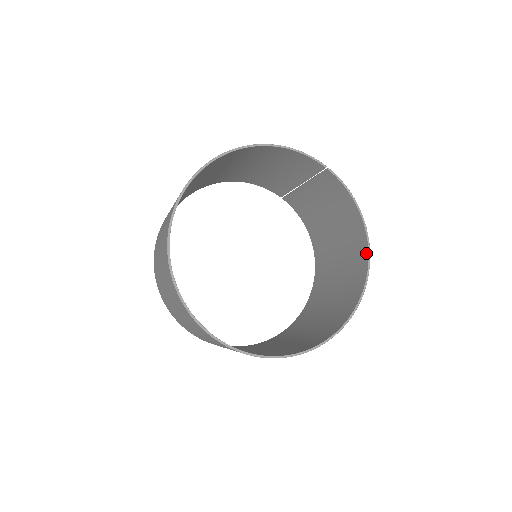
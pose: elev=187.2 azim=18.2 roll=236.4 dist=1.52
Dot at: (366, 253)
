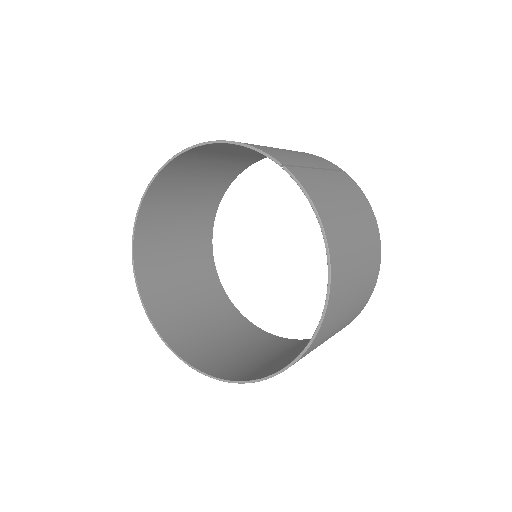
Dot at: (328, 287)
